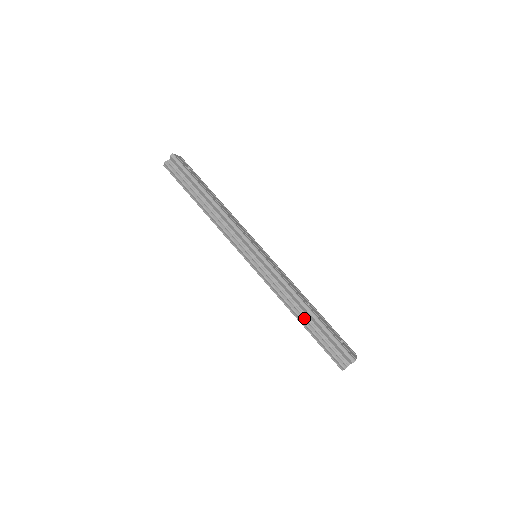
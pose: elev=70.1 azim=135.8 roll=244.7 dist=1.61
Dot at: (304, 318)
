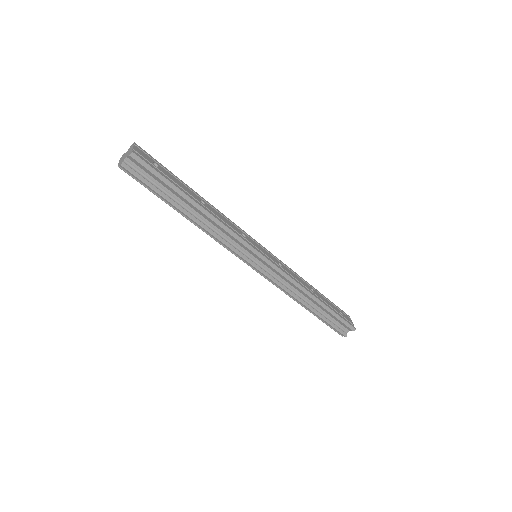
Dot at: (311, 306)
